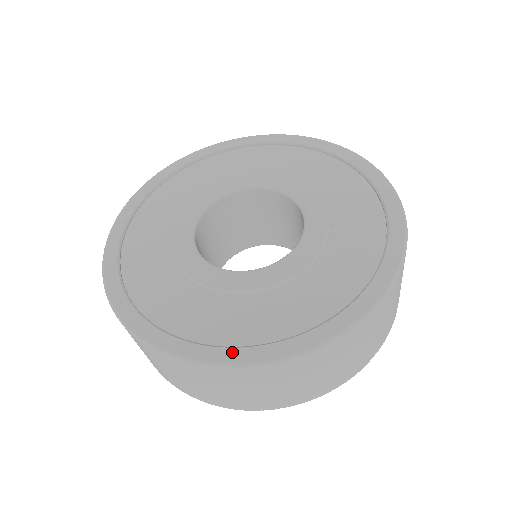
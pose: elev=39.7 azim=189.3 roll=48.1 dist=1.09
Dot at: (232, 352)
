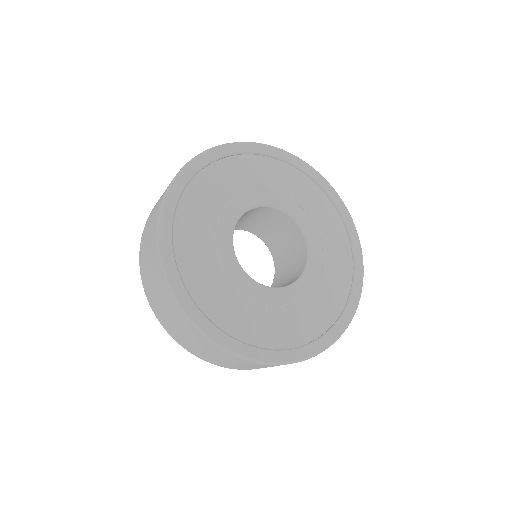
Dot at: (218, 332)
